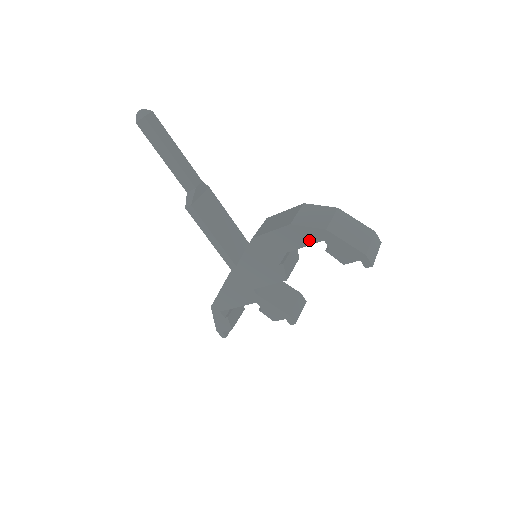
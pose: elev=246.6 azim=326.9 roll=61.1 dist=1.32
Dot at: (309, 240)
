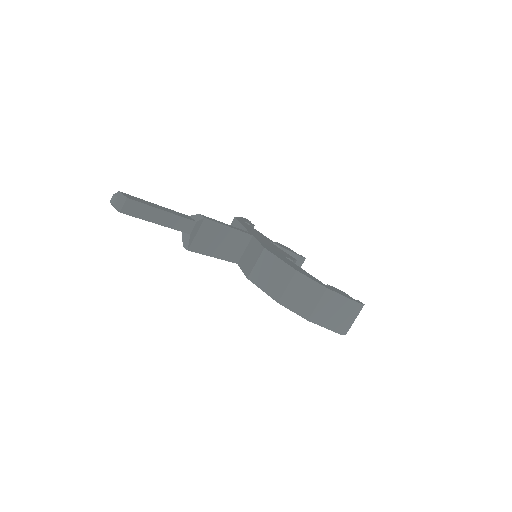
Dot at: occluded
